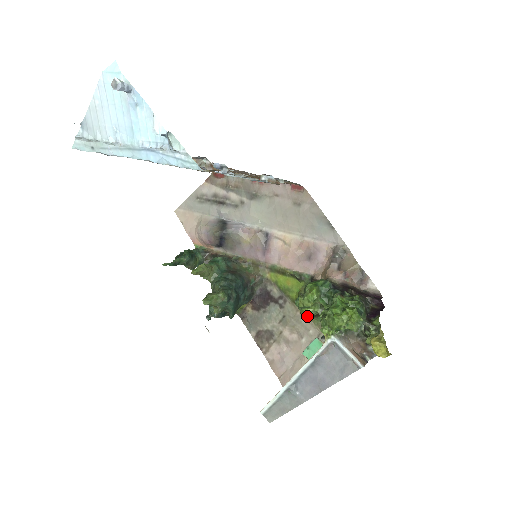
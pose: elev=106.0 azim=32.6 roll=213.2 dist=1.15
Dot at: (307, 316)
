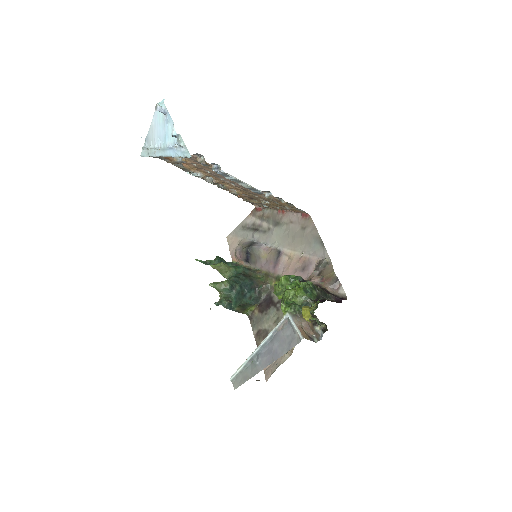
Dot at: occluded
